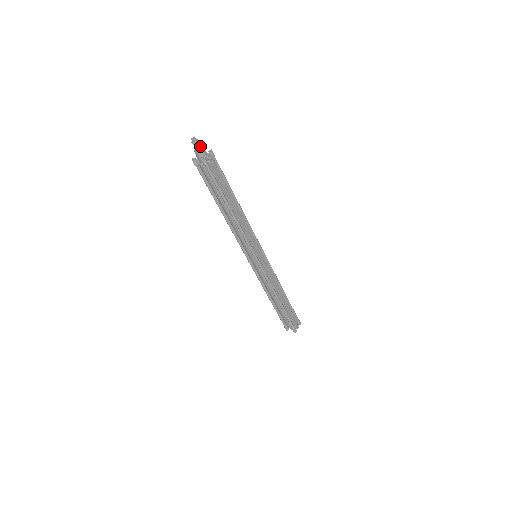
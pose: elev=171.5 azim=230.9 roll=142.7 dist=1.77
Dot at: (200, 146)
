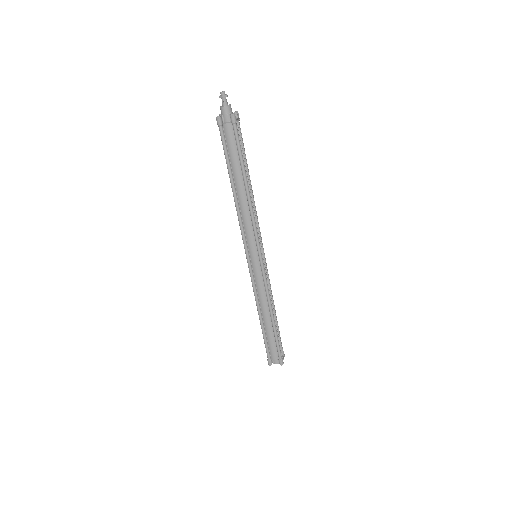
Dot at: (225, 105)
